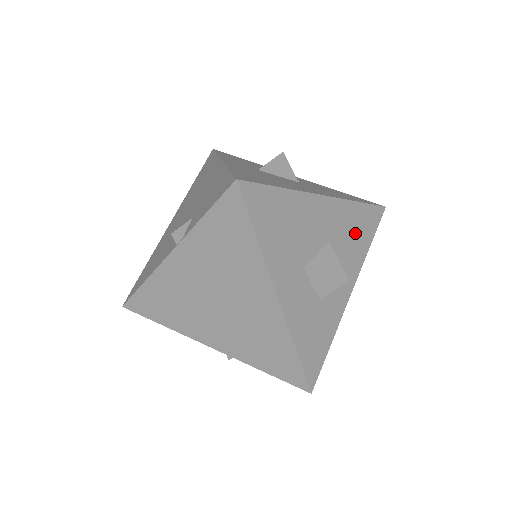
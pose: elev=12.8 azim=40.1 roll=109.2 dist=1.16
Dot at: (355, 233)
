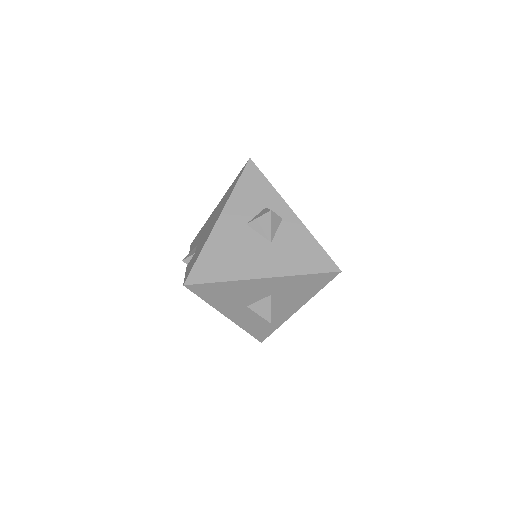
Dot at: (300, 288)
